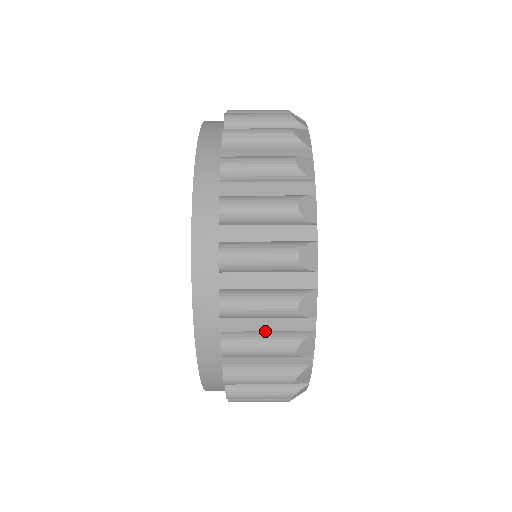
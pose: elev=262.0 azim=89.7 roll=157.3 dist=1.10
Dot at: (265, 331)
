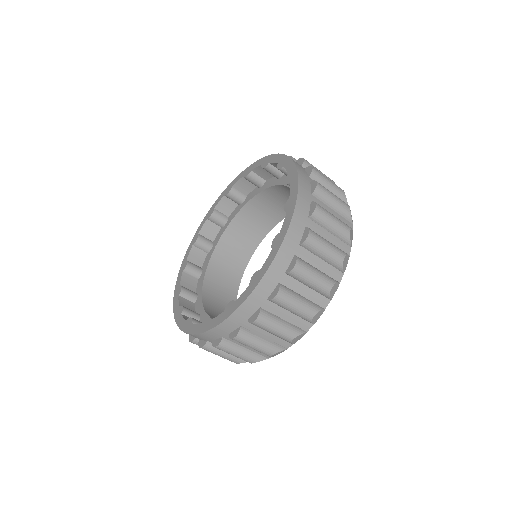
Dot at: (301, 295)
